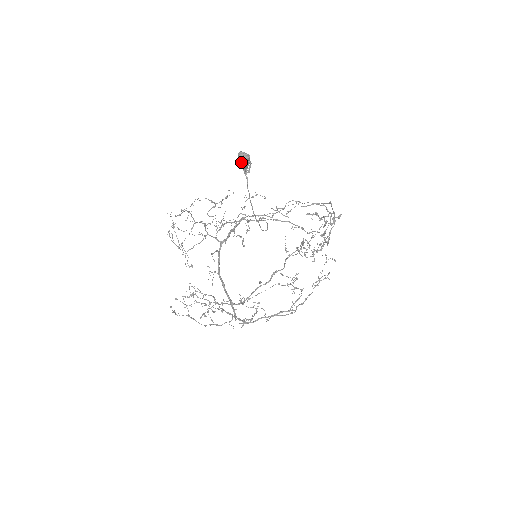
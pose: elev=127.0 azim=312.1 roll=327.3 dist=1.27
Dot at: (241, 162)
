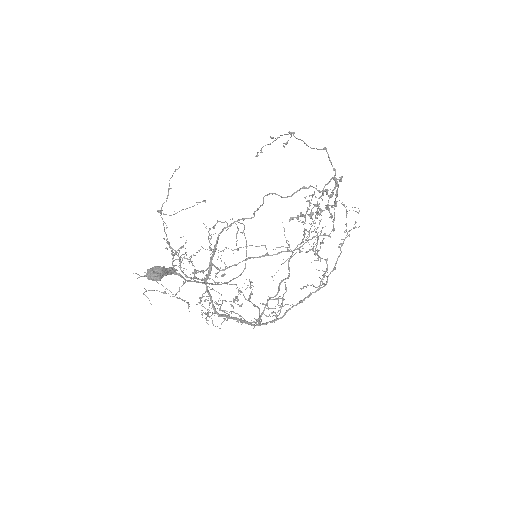
Dot at: (157, 278)
